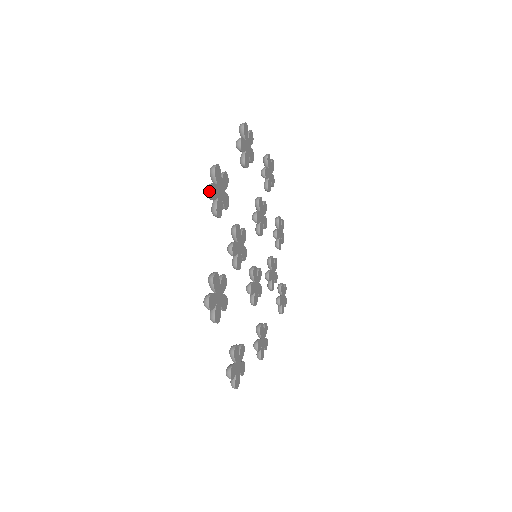
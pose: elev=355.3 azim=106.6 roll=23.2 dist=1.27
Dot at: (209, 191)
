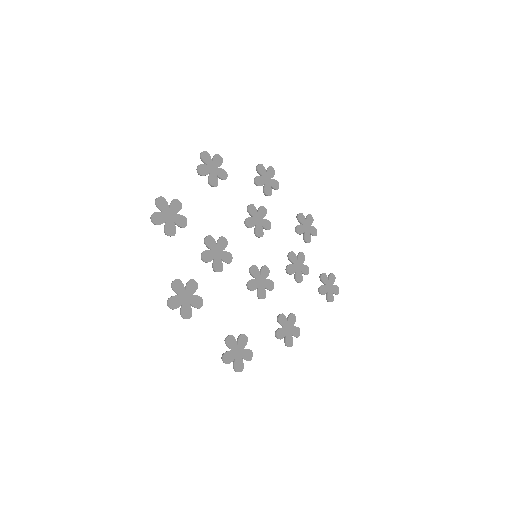
Dot at: (151, 219)
